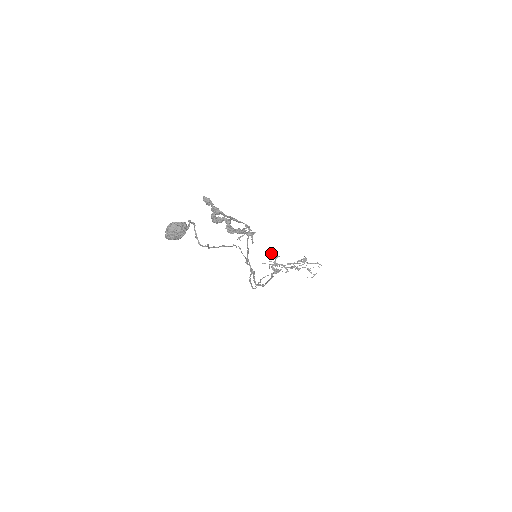
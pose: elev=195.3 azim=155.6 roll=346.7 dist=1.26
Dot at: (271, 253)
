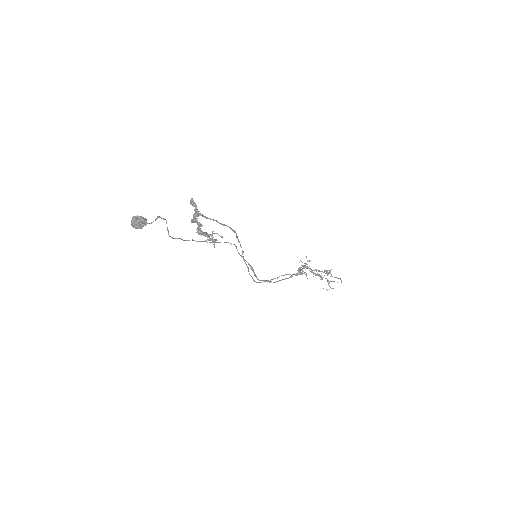
Dot at: occluded
